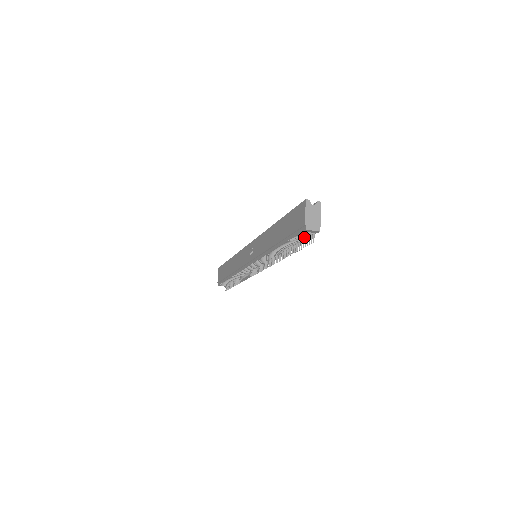
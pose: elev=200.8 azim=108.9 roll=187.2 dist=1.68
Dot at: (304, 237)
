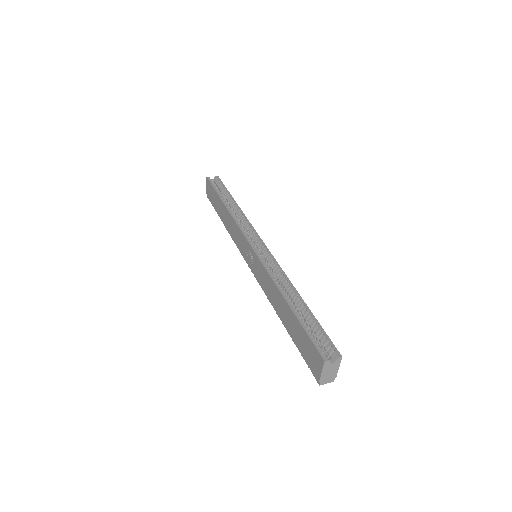
Dot at: occluded
